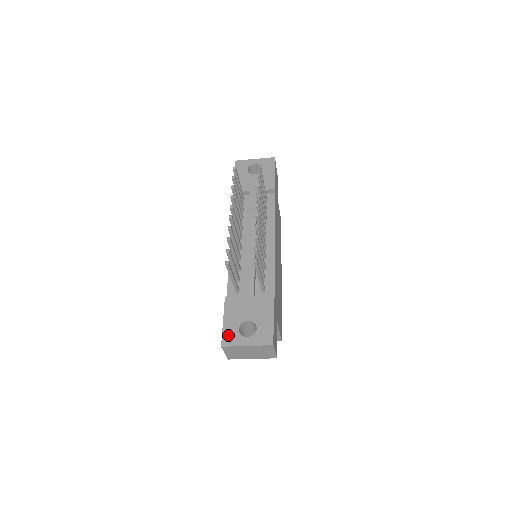
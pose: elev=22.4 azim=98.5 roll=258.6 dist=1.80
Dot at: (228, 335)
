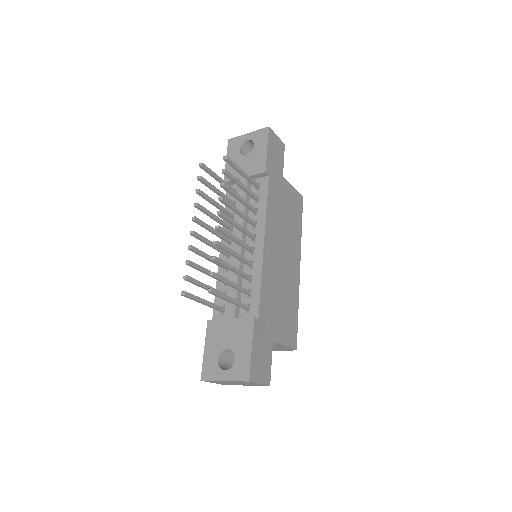
Dot at: (207, 367)
